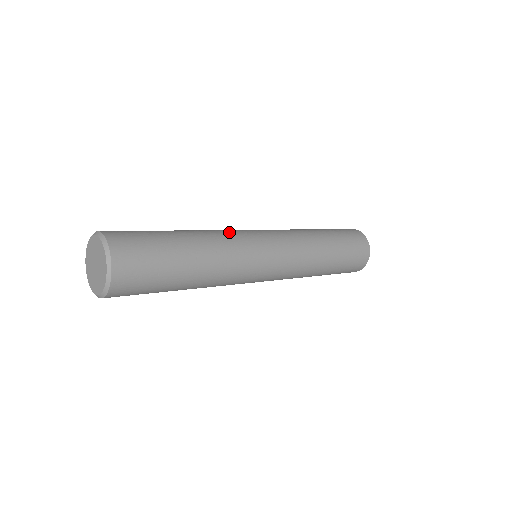
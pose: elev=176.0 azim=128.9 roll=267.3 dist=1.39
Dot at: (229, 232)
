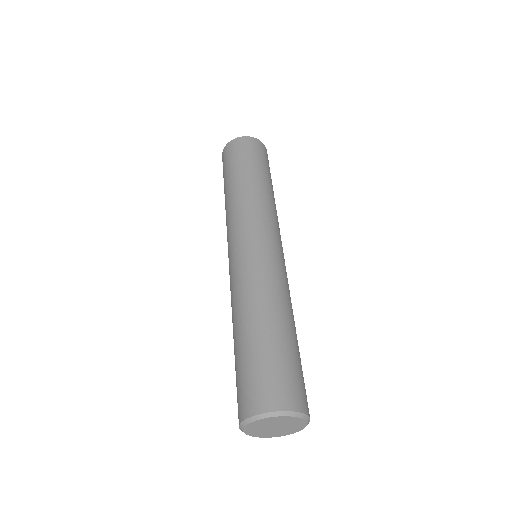
Dot at: (261, 273)
